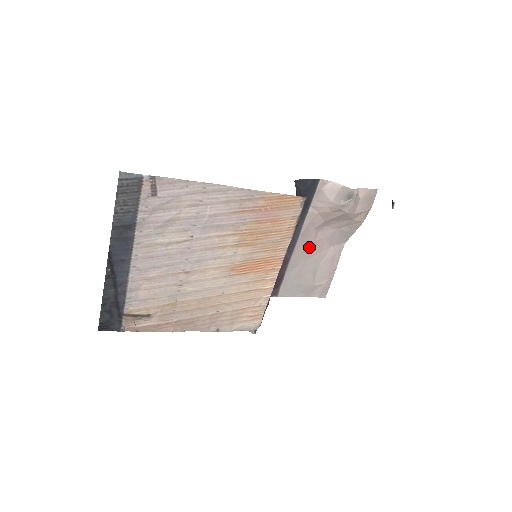
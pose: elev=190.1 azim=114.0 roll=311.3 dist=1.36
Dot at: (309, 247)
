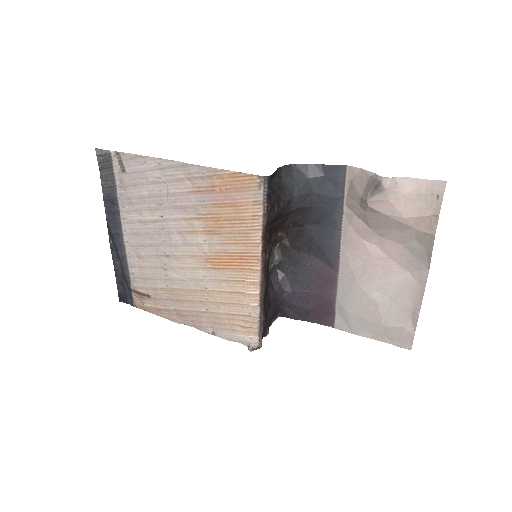
Dot at: (364, 265)
